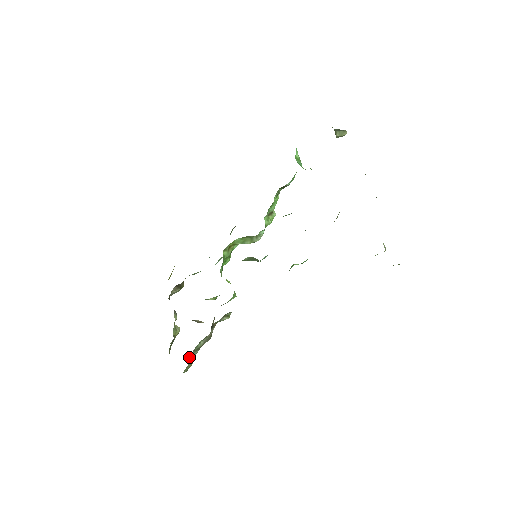
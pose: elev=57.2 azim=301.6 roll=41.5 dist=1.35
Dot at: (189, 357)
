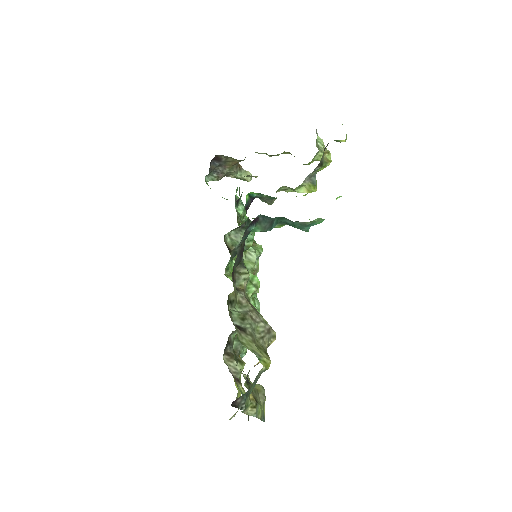
Dot at: occluded
